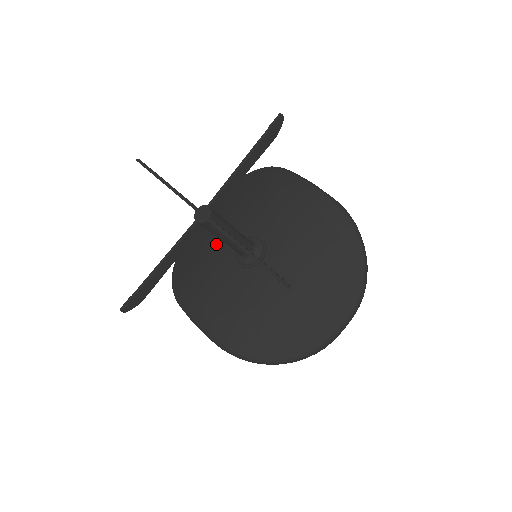
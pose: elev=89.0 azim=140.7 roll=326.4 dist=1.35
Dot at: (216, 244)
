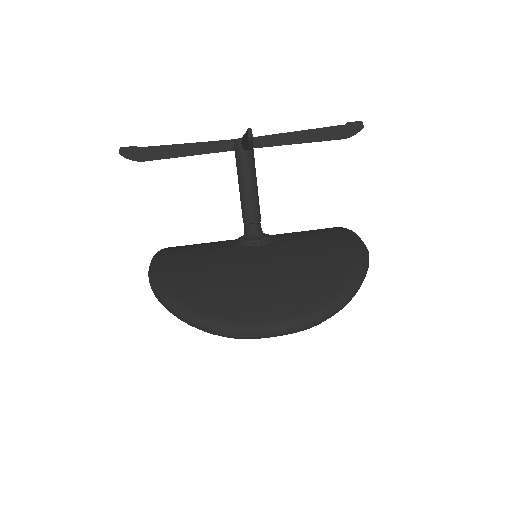
Dot at: occluded
